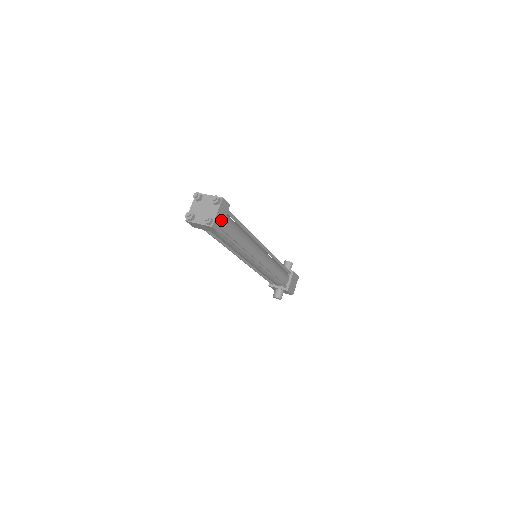
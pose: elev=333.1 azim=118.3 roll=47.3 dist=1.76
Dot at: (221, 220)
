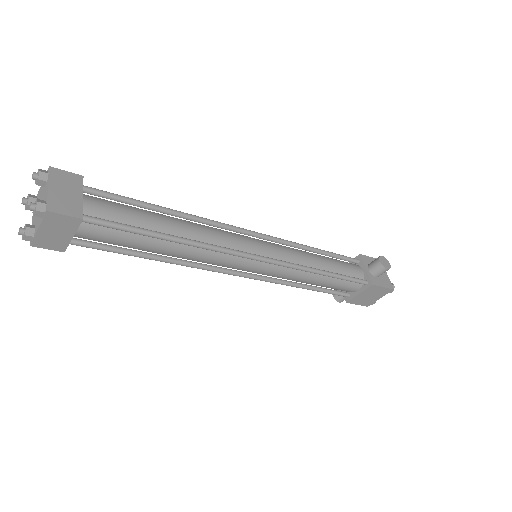
Dot at: (60, 237)
